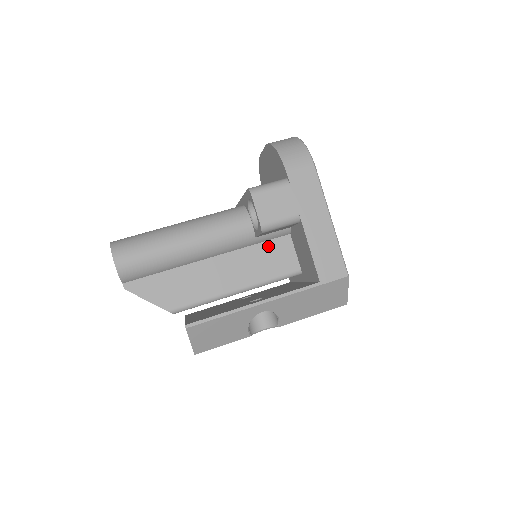
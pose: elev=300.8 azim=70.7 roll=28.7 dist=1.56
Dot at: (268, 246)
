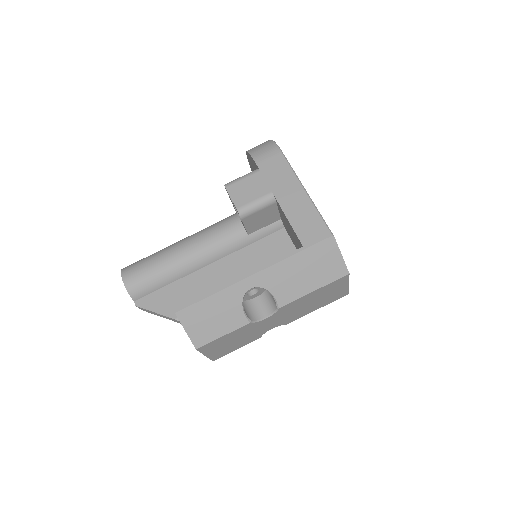
Dot at: (264, 243)
